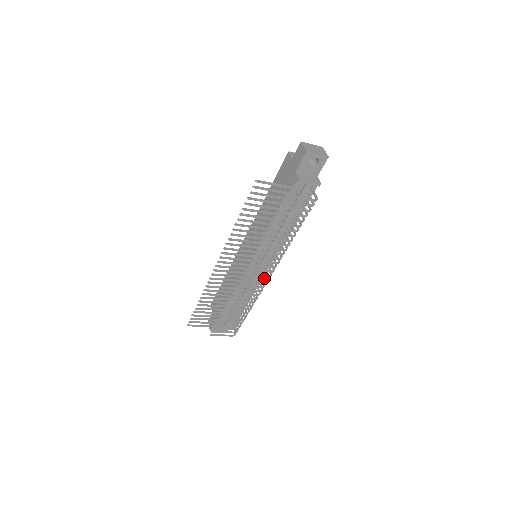
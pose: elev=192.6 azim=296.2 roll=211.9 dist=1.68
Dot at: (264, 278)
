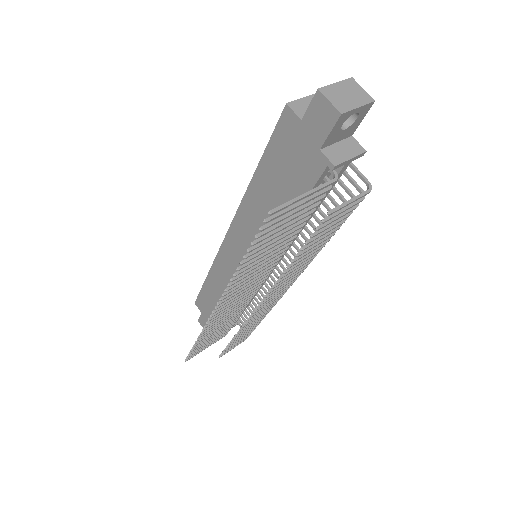
Dot at: occluded
